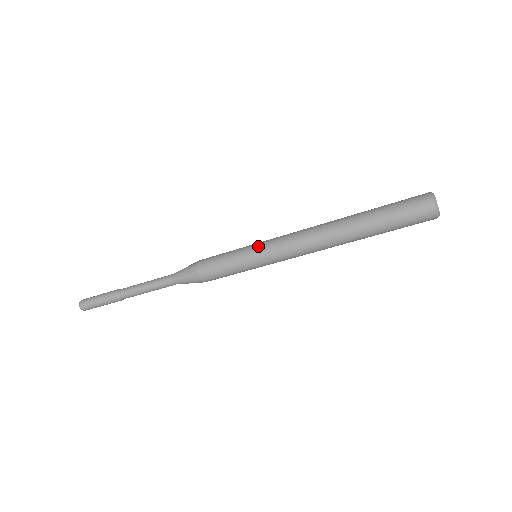
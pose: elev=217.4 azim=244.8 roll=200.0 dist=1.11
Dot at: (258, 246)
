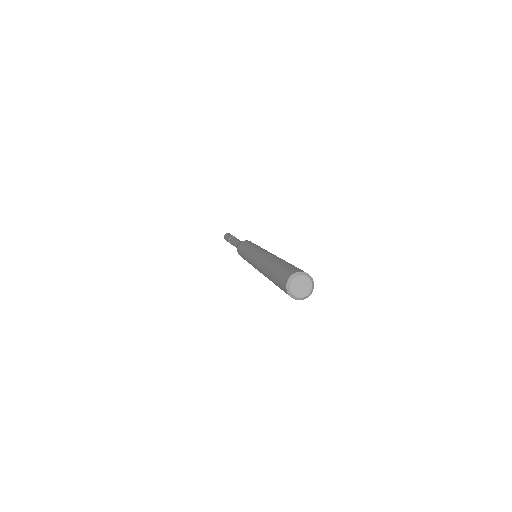
Dot at: (252, 248)
